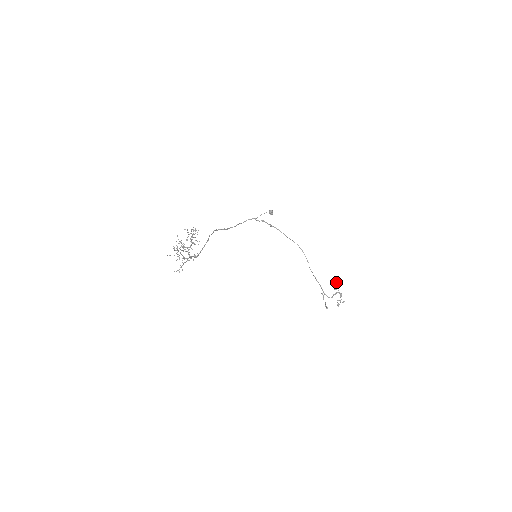
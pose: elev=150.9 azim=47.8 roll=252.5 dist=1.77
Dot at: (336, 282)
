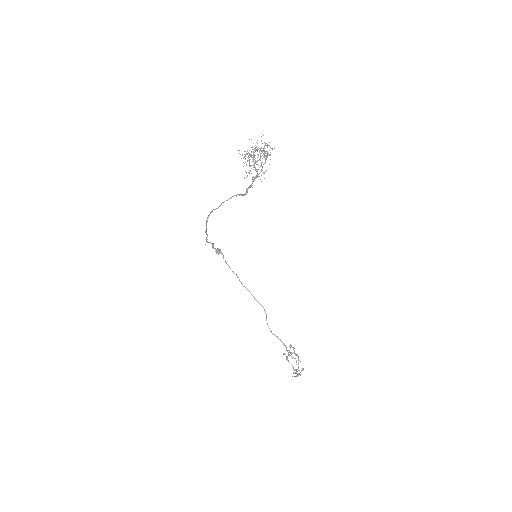
Dot at: (290, 344)
